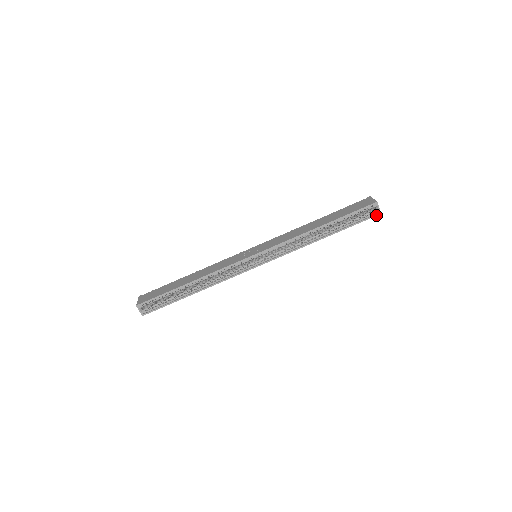
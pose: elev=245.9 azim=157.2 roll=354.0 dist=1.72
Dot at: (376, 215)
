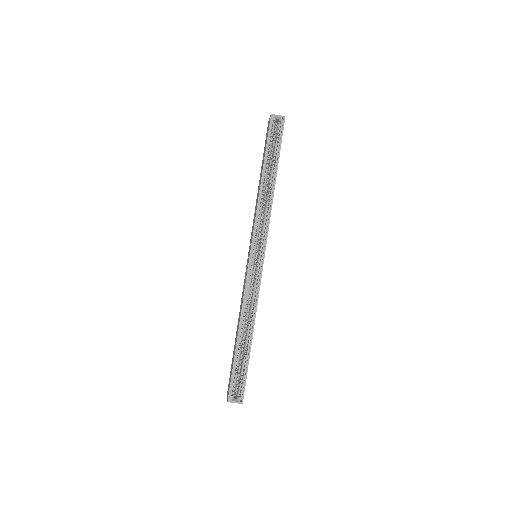
Dot at: (284, 122)
